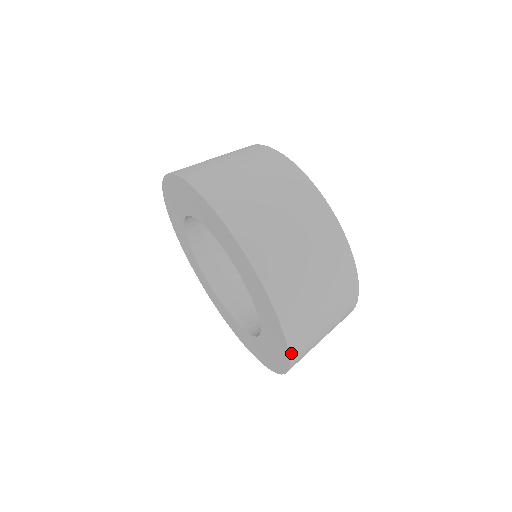
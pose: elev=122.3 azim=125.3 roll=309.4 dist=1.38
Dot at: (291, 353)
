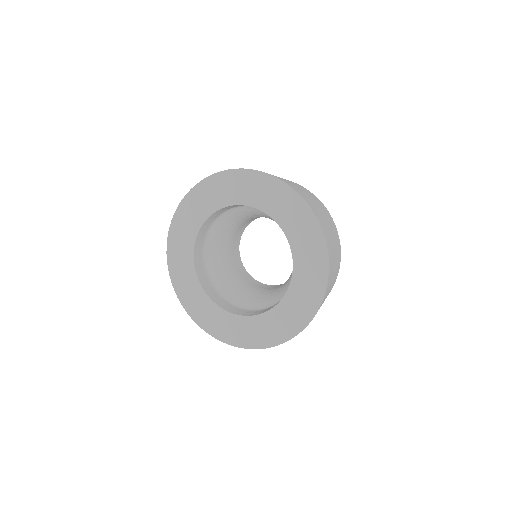
Dot at: (302, 330)
